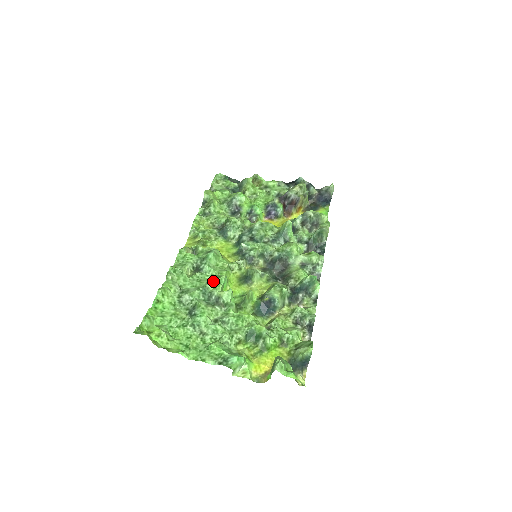
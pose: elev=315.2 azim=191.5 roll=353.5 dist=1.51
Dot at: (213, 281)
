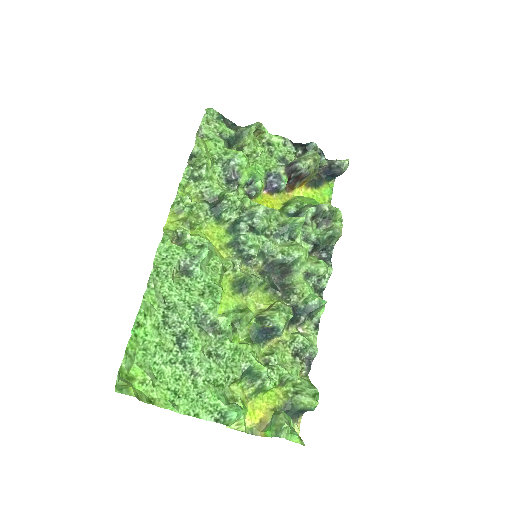
Dot at: (209, 298)
